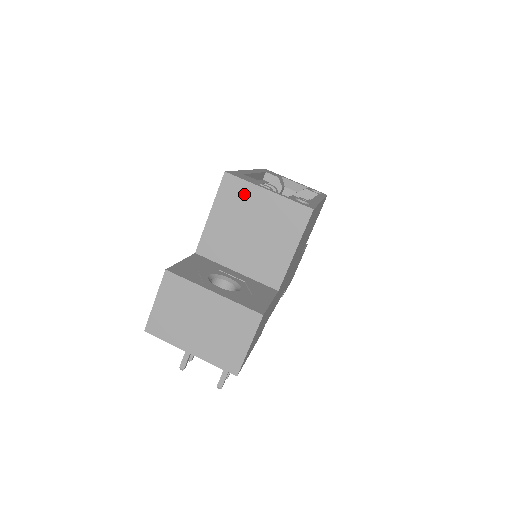
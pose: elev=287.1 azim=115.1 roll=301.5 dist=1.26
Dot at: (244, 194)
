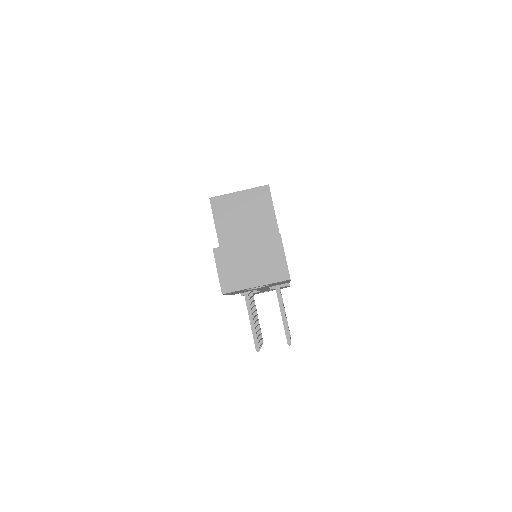
Dot at: (227, 202)
